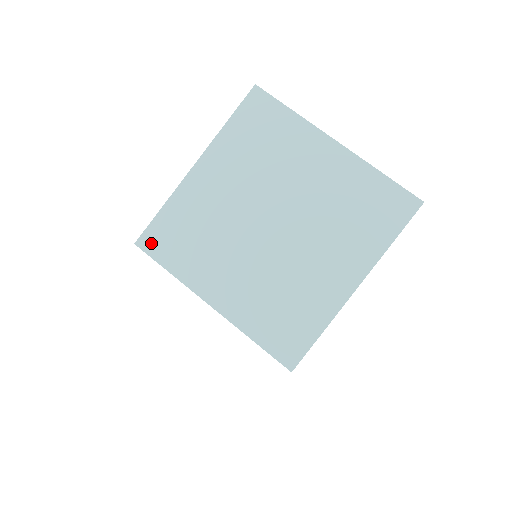
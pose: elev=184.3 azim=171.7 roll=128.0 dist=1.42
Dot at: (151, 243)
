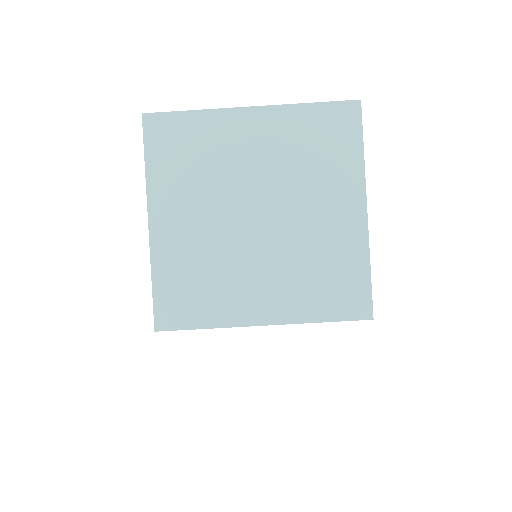
Dot at: (169, 318)
